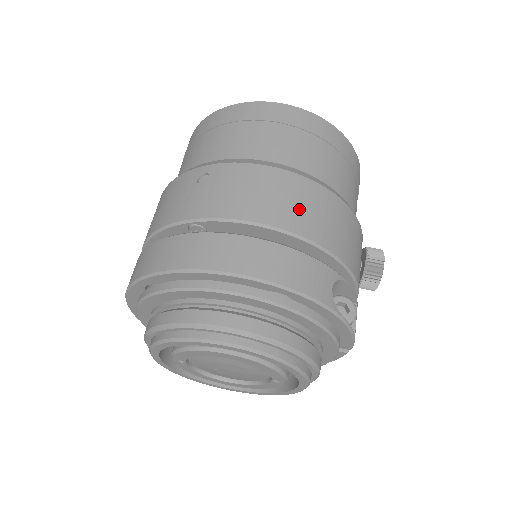
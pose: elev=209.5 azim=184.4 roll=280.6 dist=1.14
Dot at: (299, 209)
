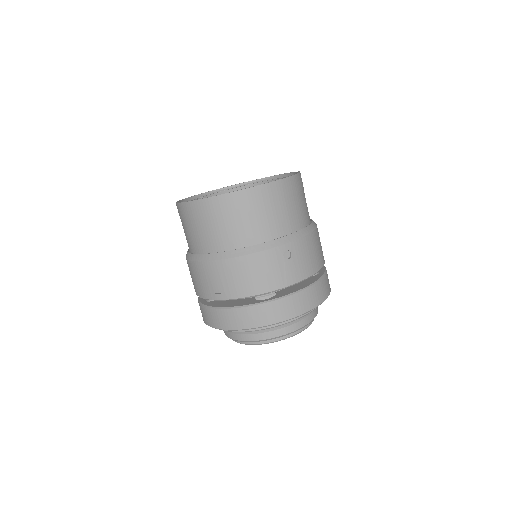
Dot at: (321, 249)
